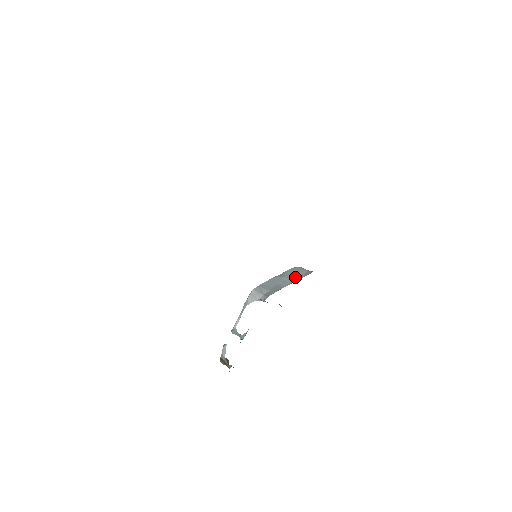
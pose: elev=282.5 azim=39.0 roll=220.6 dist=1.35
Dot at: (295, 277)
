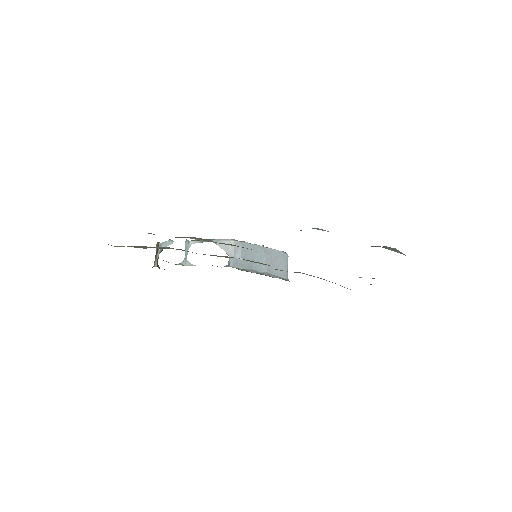
Dot at: (272, 268)
